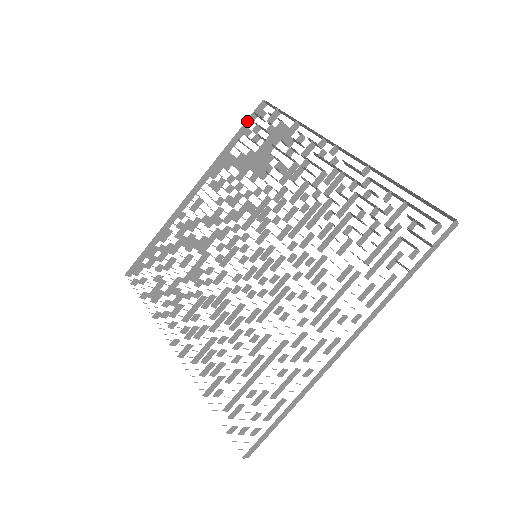
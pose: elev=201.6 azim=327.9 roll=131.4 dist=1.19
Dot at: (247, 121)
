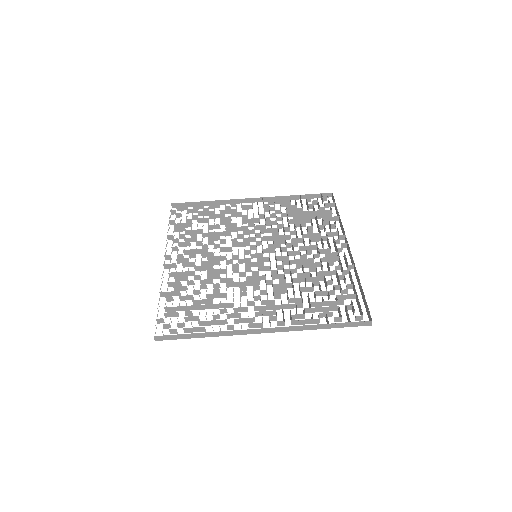
Dot at: (314, 194)
